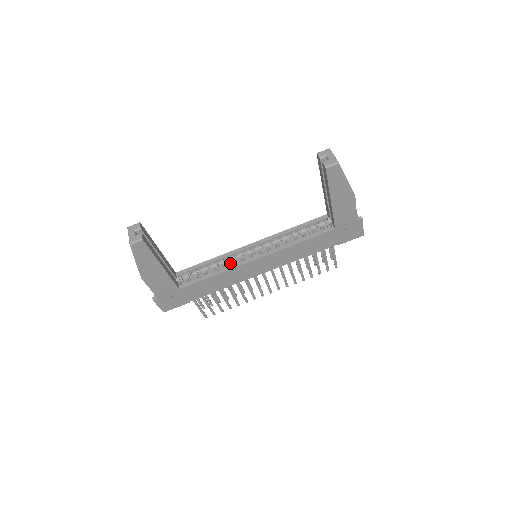
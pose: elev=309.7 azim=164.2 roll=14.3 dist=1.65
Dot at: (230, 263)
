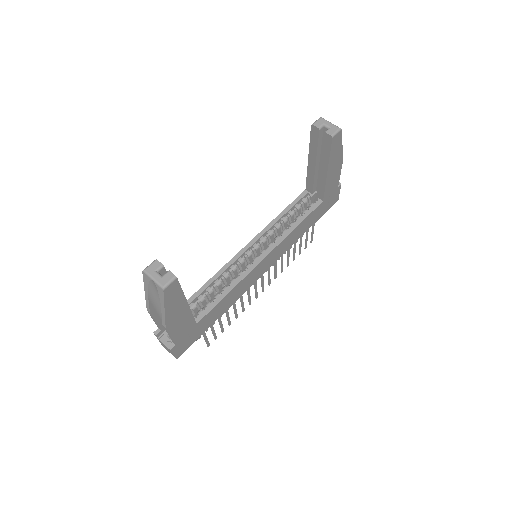
Dot at: (233, 274)
